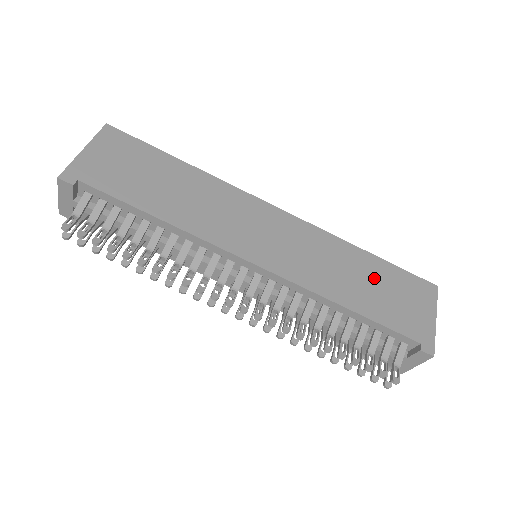
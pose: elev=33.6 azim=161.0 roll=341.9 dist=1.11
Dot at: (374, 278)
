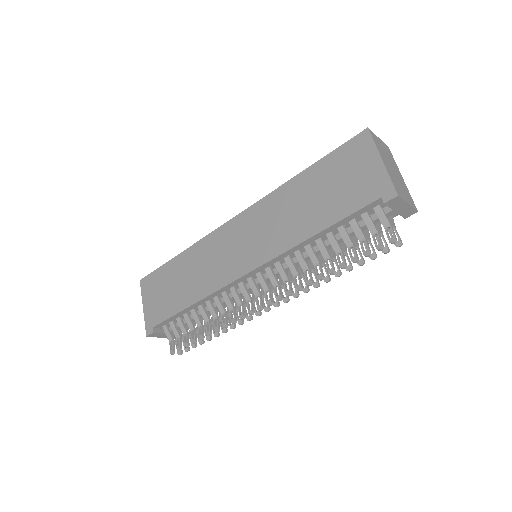
Dot at: (317, 188)
